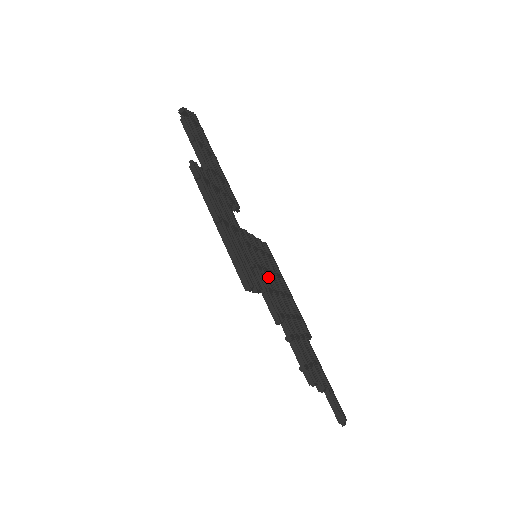
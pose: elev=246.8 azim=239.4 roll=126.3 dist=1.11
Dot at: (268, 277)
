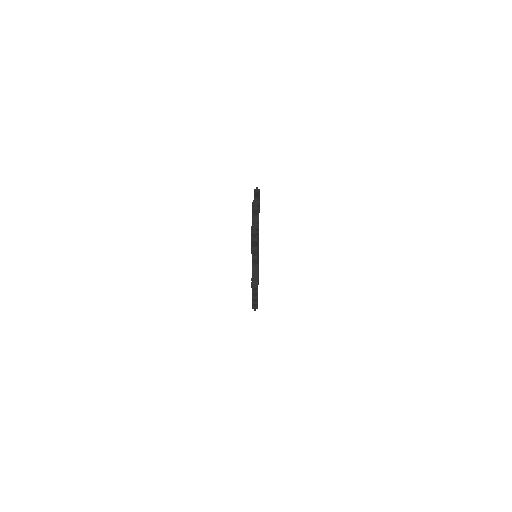
Dot at: occluded
